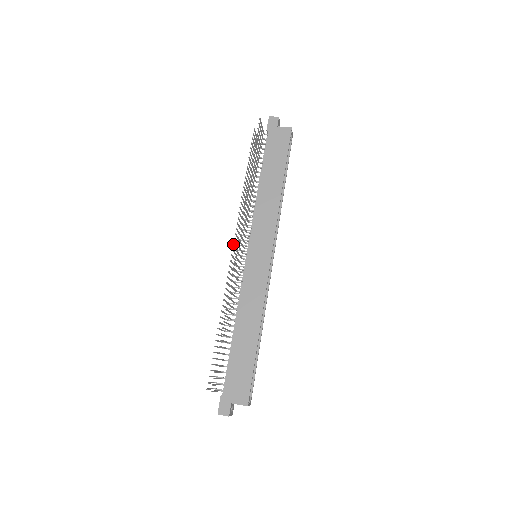
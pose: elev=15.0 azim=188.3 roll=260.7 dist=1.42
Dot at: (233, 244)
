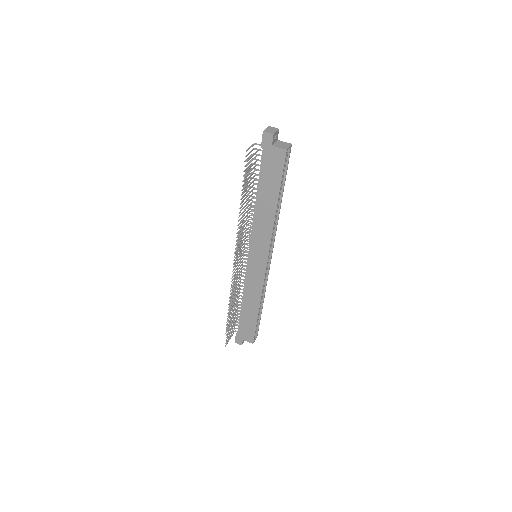
Dot at: (234, 253)
